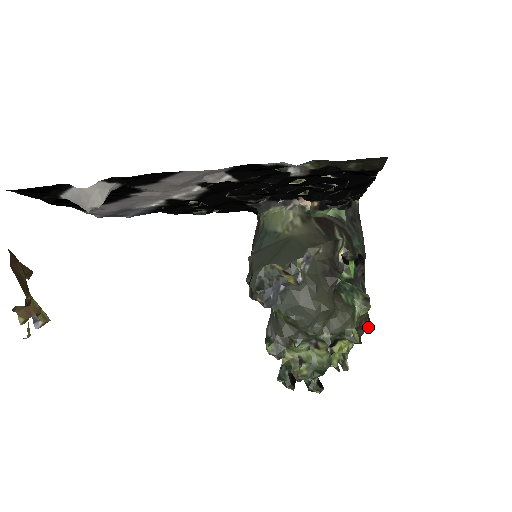
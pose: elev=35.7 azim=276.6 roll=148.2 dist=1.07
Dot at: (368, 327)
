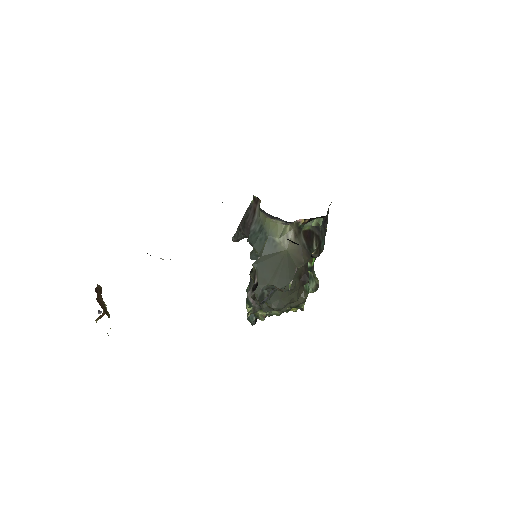
Dot at: occluded
